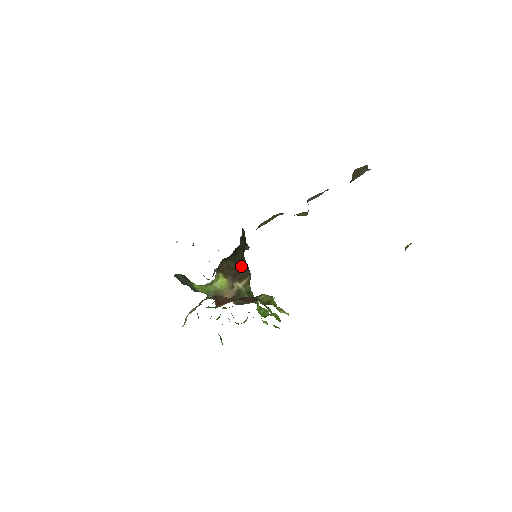
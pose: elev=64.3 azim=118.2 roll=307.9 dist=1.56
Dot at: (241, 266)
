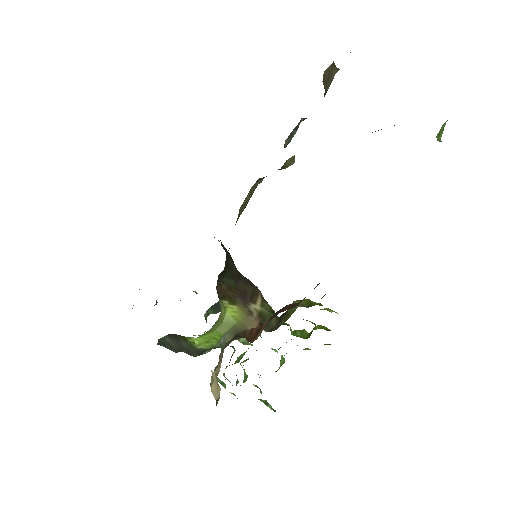
Dot at: (242, 282)
